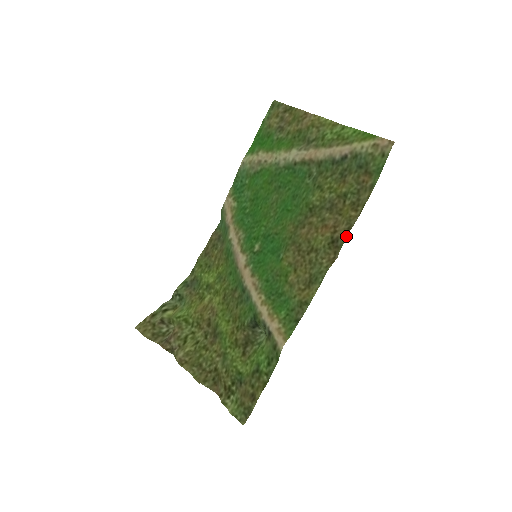
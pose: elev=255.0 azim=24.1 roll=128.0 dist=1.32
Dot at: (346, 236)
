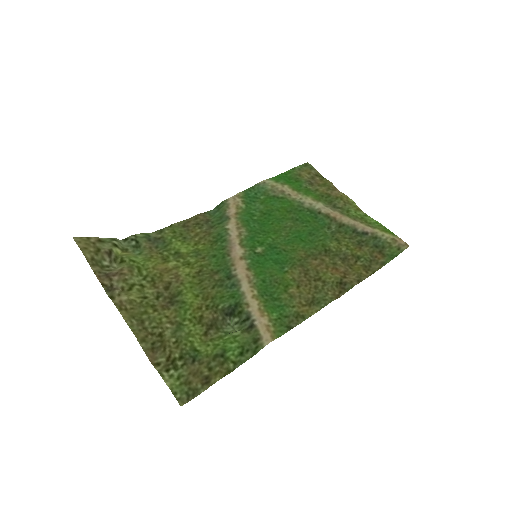
Dot at: occluded
